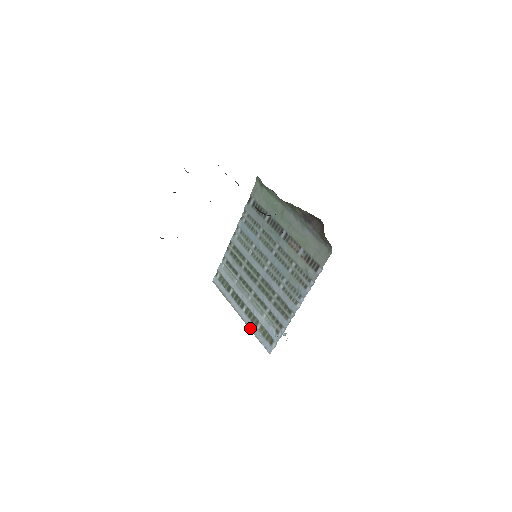
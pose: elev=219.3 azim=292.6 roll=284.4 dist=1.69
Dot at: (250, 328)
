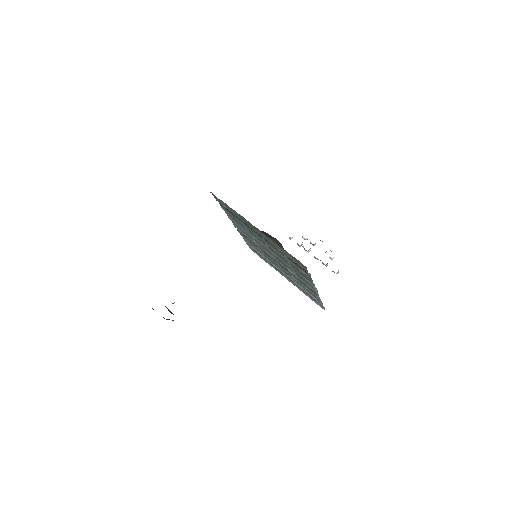
Dot at: (299, 289)
